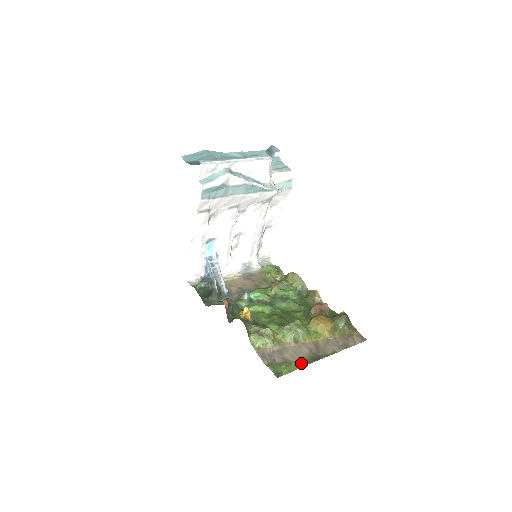
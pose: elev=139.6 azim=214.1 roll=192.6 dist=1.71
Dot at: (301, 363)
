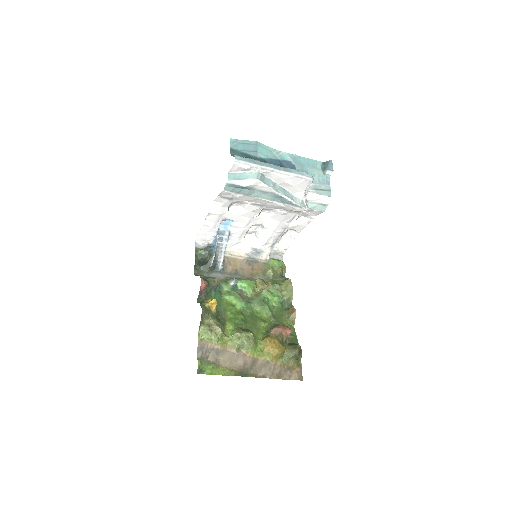
Dot at: (227, 371)
